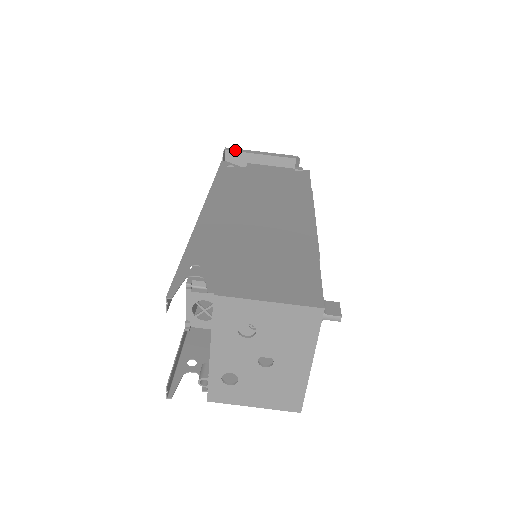
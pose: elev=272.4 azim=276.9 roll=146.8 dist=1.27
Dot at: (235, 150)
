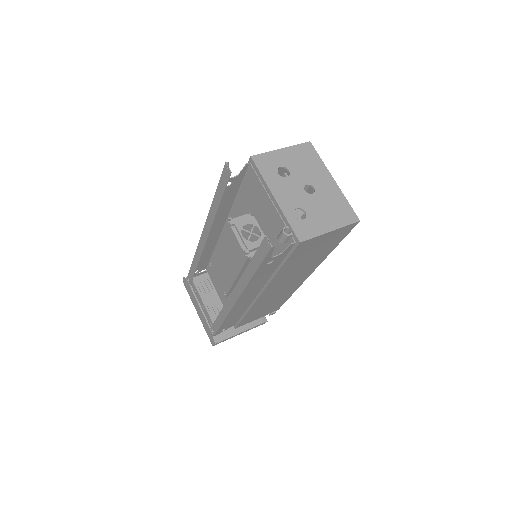
Dot at: occluded
